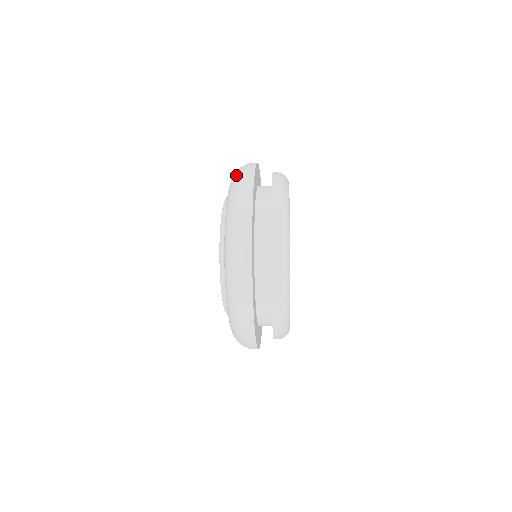
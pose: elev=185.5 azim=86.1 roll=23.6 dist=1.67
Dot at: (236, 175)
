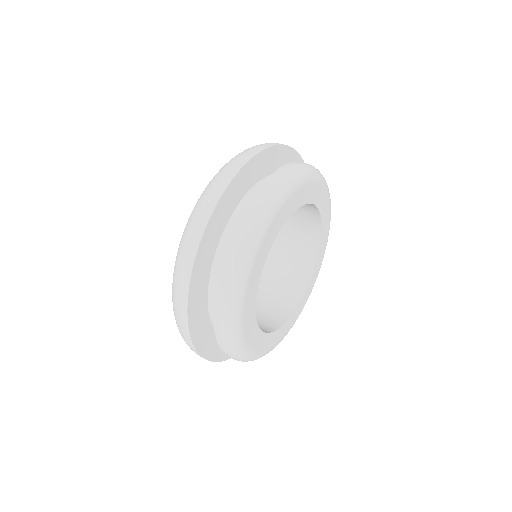
Dot at: (220, 169)
